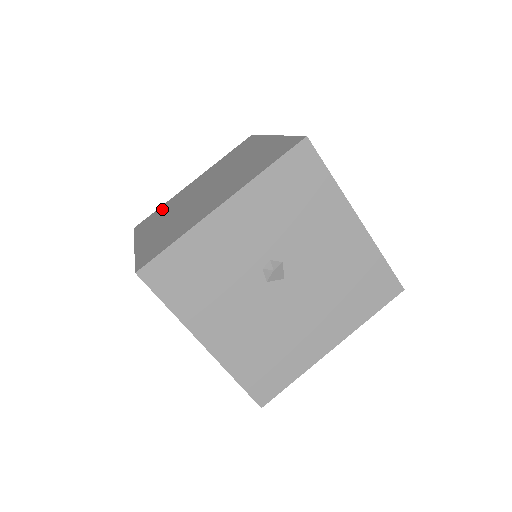
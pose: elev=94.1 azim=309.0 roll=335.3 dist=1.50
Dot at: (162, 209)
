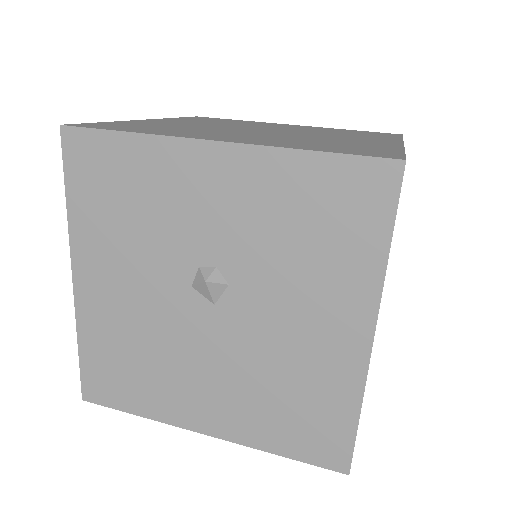
Dot at: occluded
